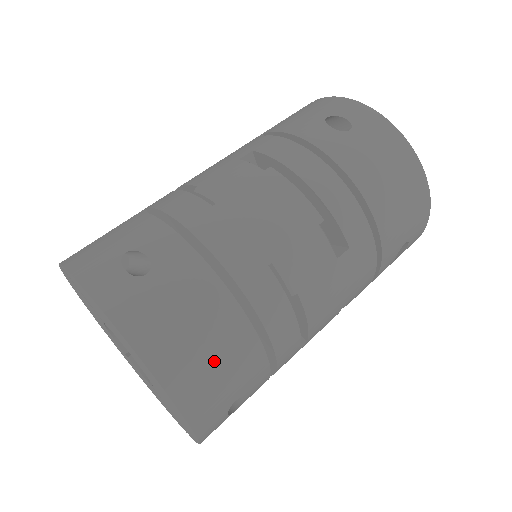
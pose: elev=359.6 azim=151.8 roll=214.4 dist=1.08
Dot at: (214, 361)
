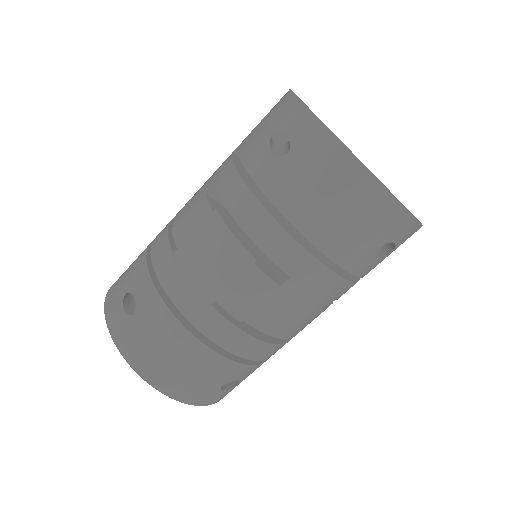
Dot at: (185, 371)
